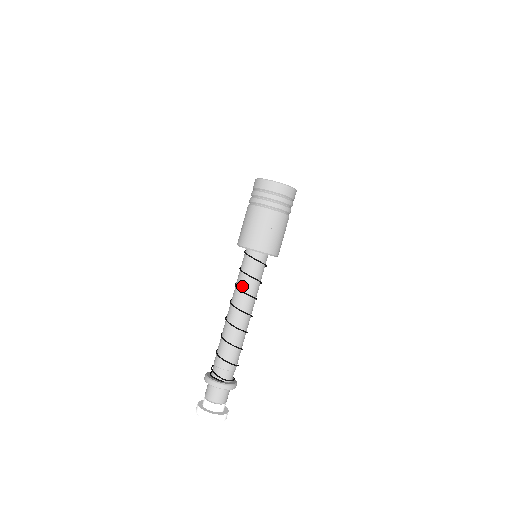
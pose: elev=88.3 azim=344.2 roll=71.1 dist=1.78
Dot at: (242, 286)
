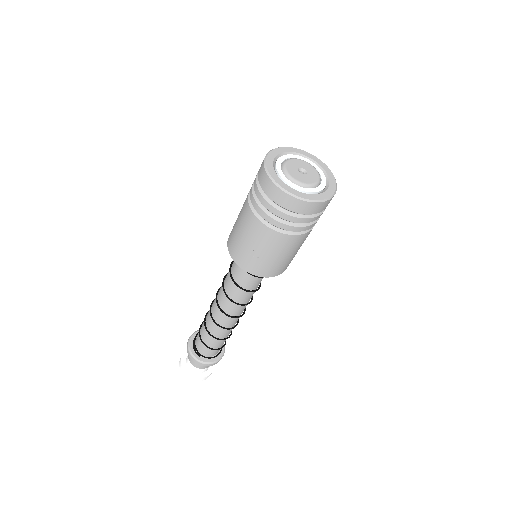
Dot at: (226, 285)
